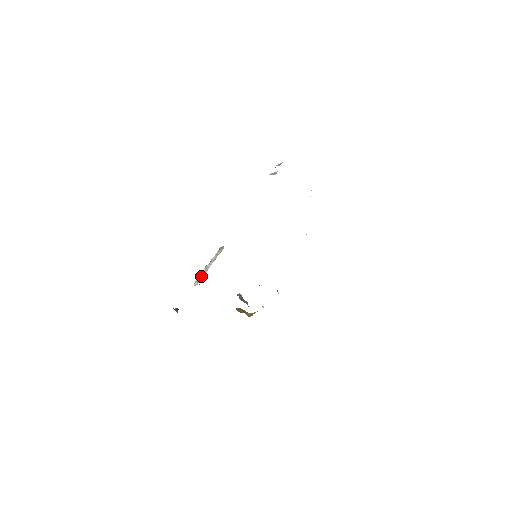
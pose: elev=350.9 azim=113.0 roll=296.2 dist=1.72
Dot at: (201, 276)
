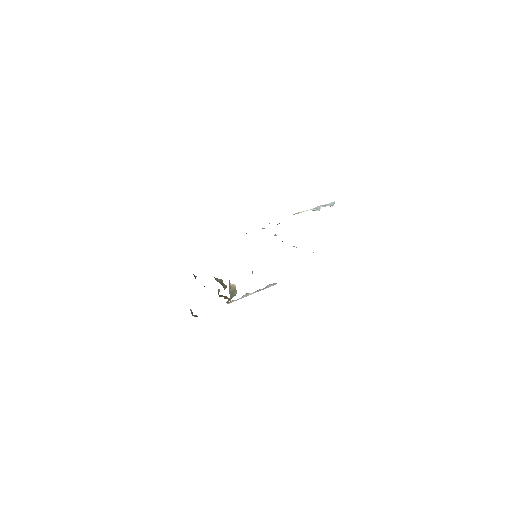
Dot at: (237, 299)
